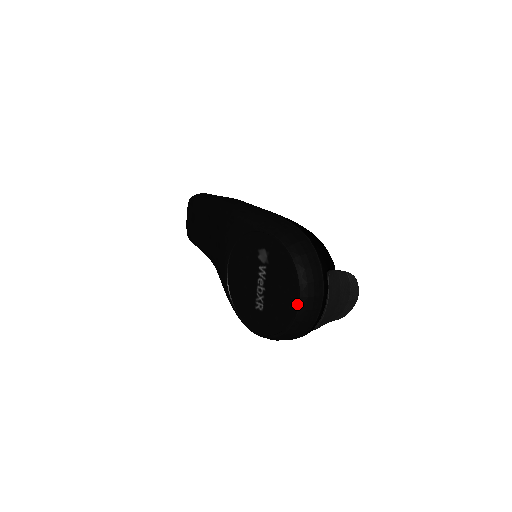
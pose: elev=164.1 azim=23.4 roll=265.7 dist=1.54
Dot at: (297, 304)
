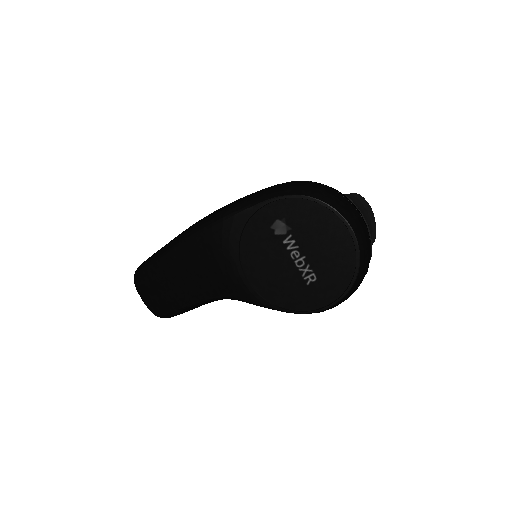
Dot at: (351, 234)
